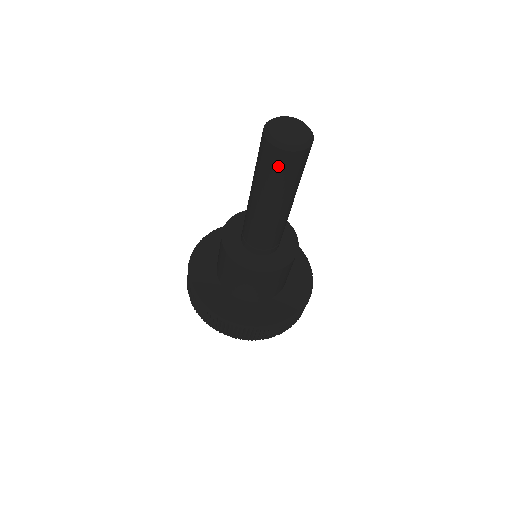
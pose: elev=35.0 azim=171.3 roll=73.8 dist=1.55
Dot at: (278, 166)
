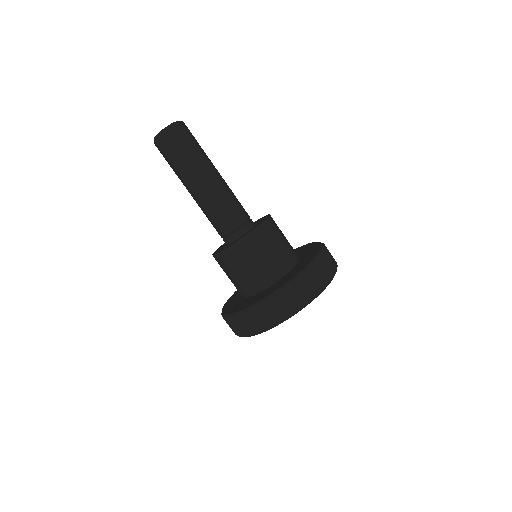
Dot at: (163, 155)
